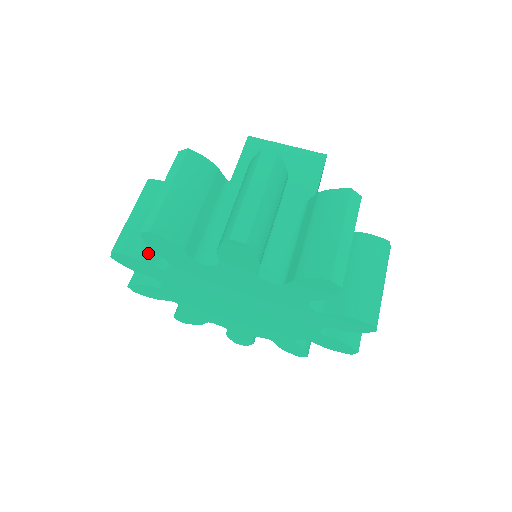
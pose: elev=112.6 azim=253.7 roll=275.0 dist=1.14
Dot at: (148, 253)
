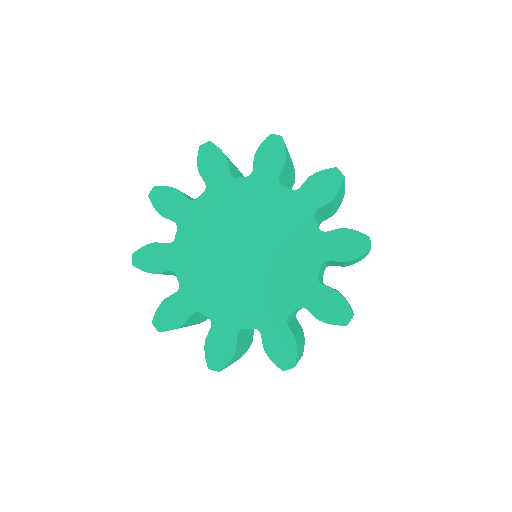
Dot at: (183, 193)
